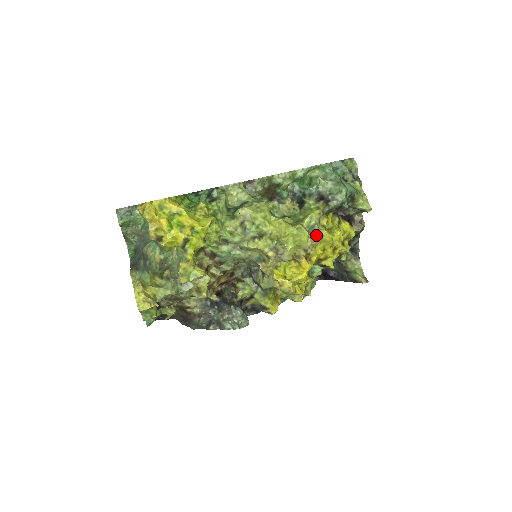
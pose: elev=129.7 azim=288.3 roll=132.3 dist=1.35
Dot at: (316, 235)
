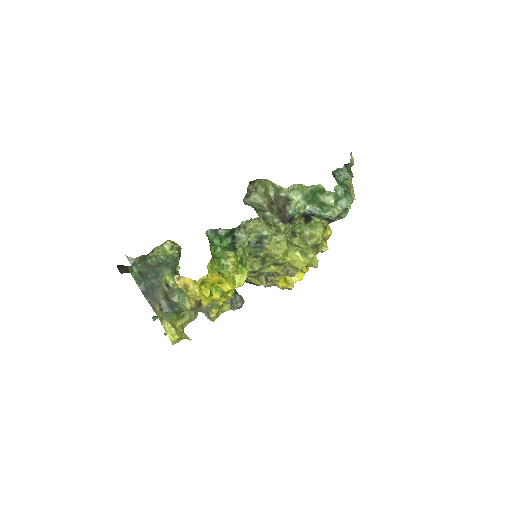
Dot at: (319, 251)
